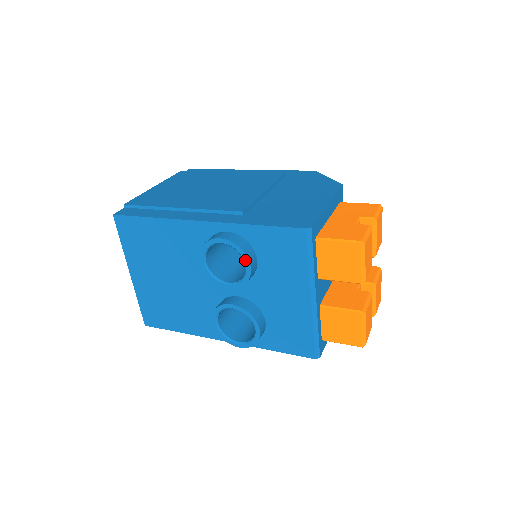
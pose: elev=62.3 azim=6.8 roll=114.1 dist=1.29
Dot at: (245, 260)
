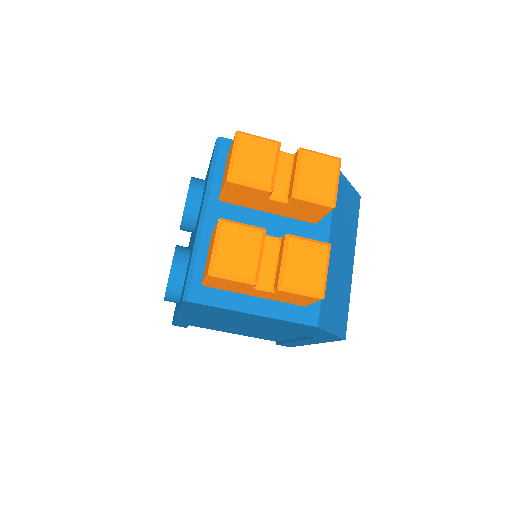
Dot at: (189, 189)
